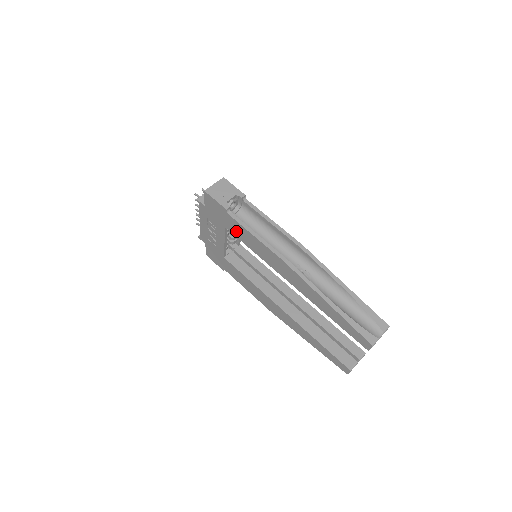
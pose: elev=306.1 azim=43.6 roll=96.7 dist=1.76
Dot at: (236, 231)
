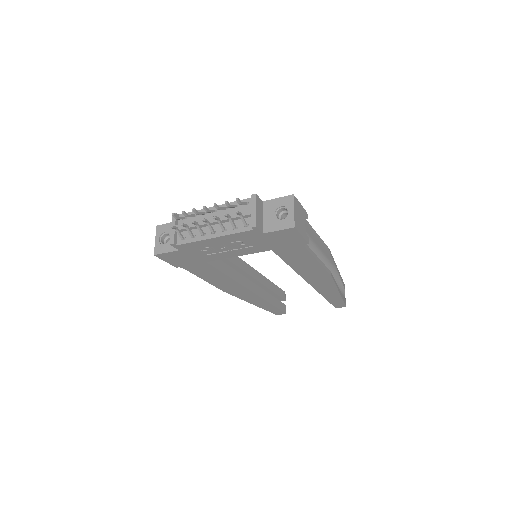
Dot at: (290, 255)
